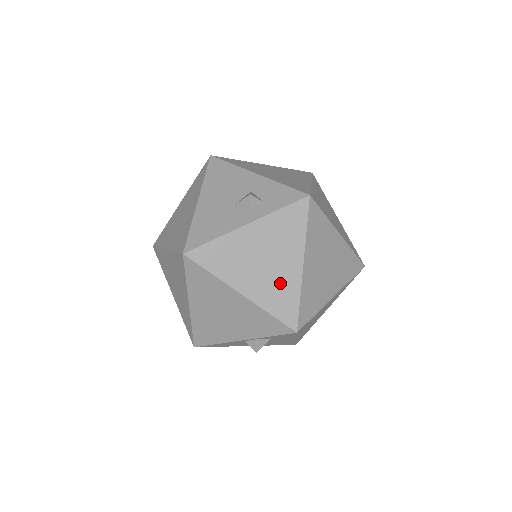
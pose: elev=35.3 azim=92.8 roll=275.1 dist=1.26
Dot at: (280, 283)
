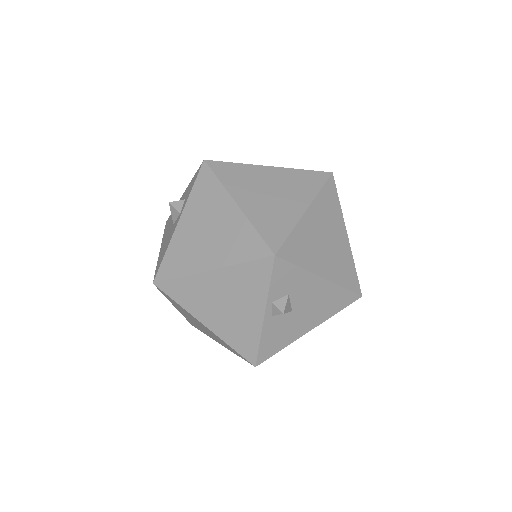
Dot at: (231, 234)
